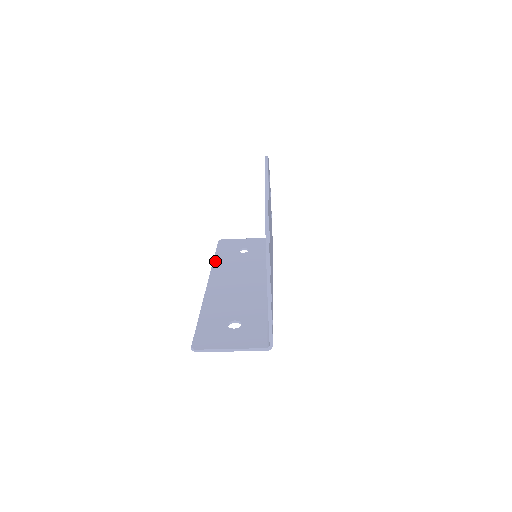
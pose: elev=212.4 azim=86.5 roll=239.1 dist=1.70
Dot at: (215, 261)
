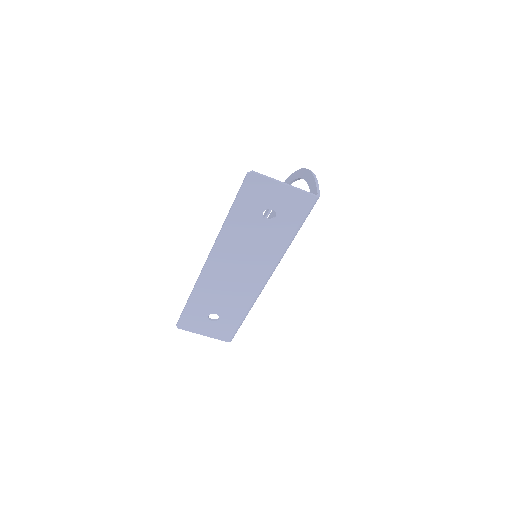
Dot at: (194, 292)
